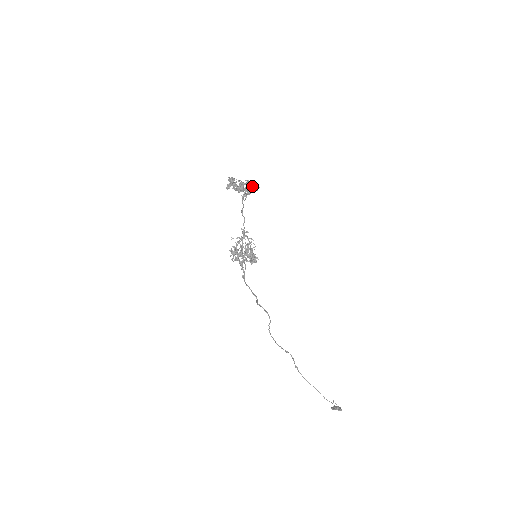
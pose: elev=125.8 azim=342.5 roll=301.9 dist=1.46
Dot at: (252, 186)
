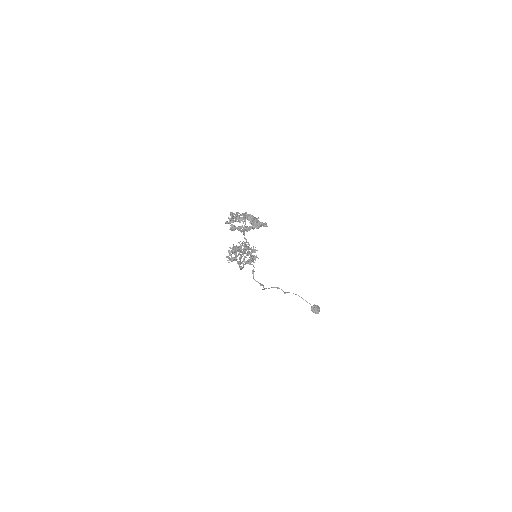
Dot at: (258, 228)
